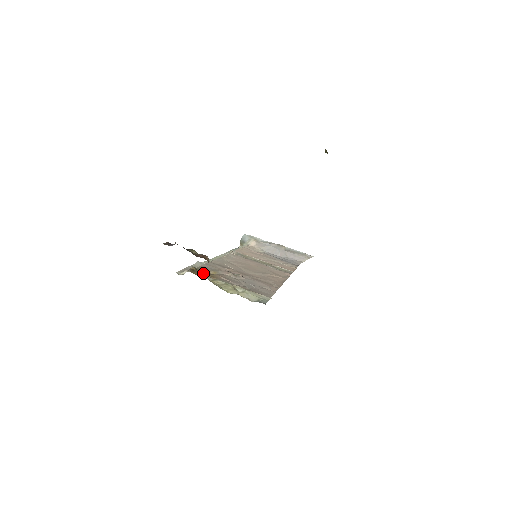
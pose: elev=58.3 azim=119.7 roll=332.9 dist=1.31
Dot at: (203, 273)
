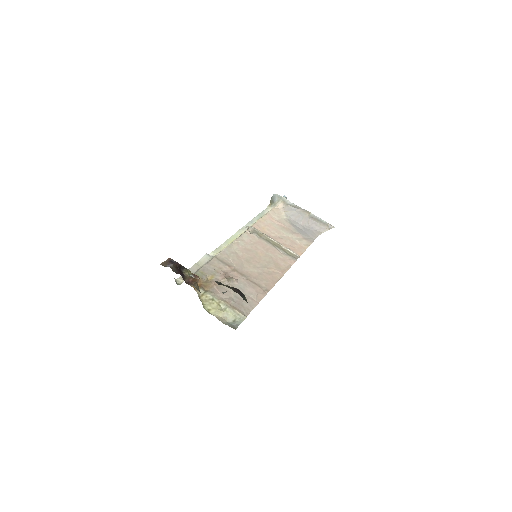
Dot at: (199, 282)
